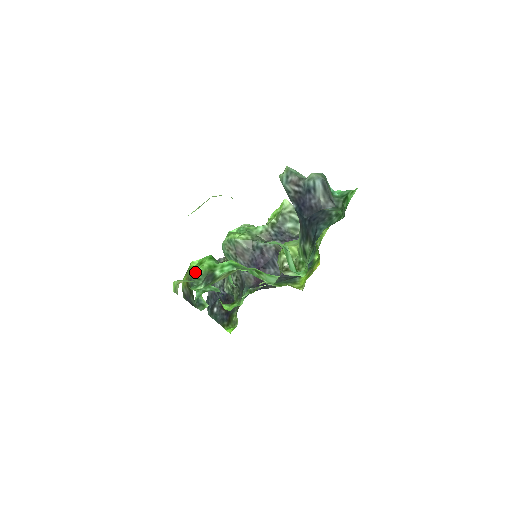
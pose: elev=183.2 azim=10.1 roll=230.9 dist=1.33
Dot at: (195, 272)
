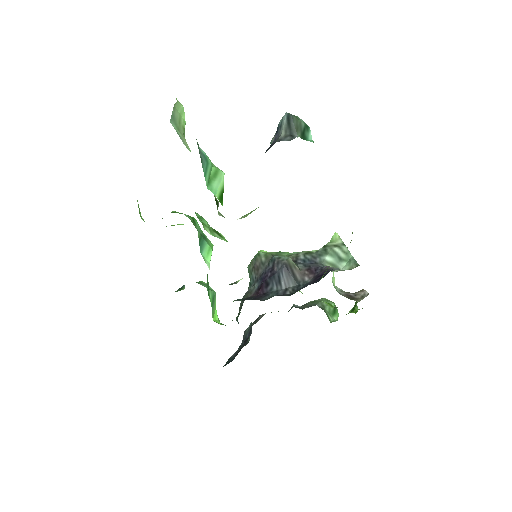
Dot at: occluded
